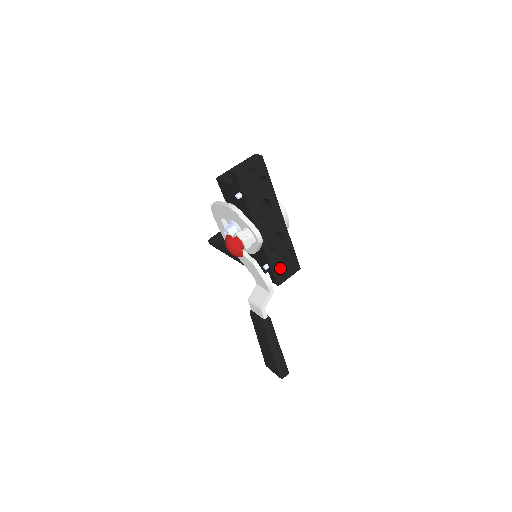
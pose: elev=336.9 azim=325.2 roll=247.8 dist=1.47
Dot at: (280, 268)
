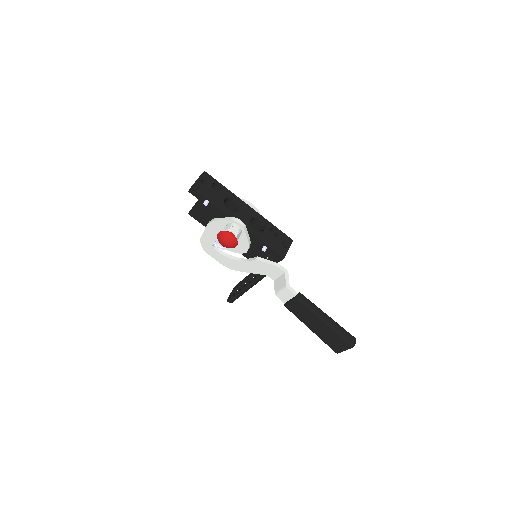
Dot at: (275, 244)
